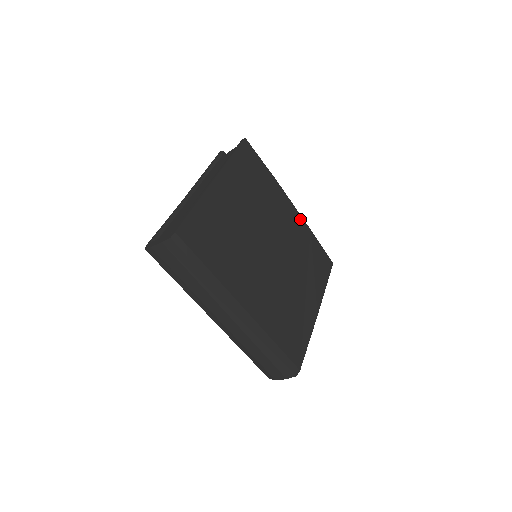
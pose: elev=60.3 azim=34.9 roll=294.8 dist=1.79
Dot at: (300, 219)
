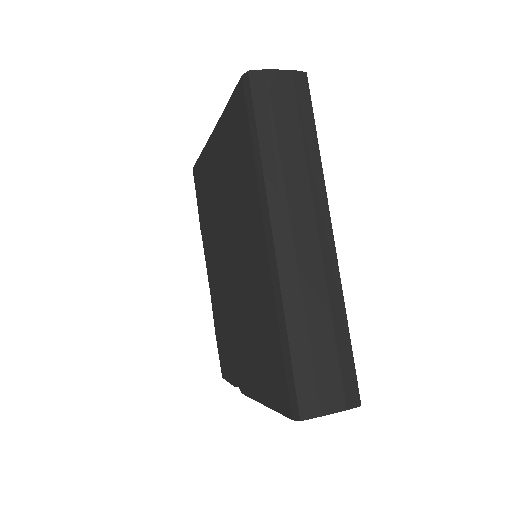
Dot at: occluded
